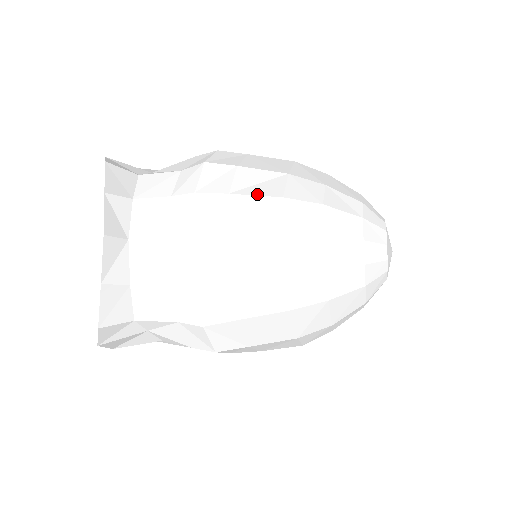
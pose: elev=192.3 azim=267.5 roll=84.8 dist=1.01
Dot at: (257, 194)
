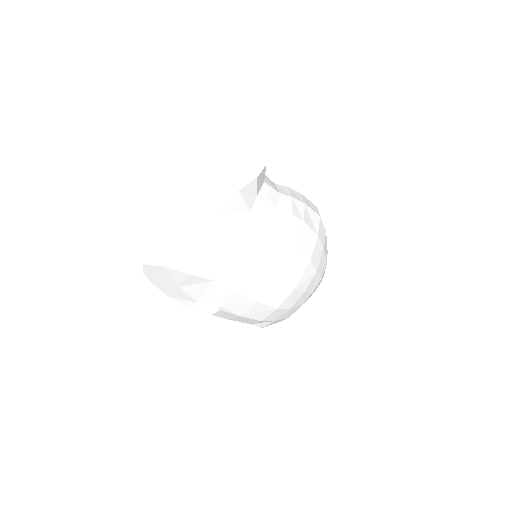
Dot at: occluded
